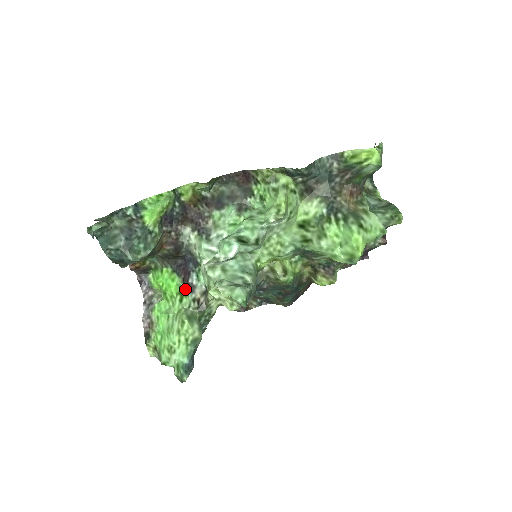
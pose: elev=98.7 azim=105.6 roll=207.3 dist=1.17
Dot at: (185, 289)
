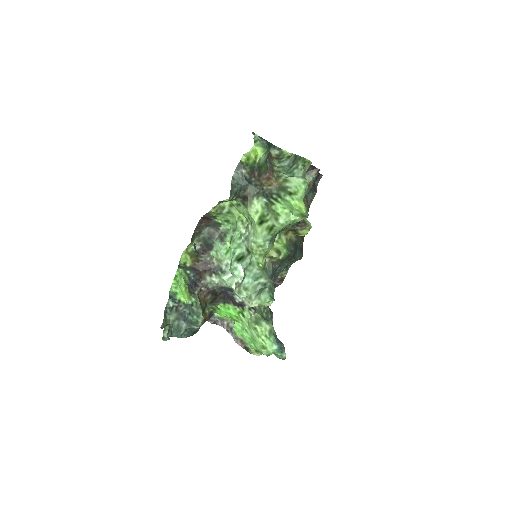
Dot at: (239, 308)
